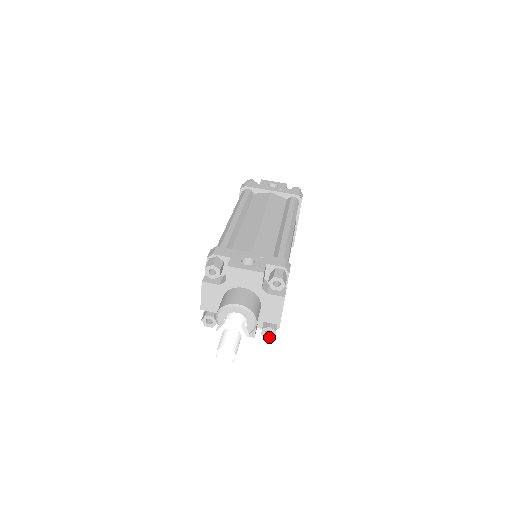
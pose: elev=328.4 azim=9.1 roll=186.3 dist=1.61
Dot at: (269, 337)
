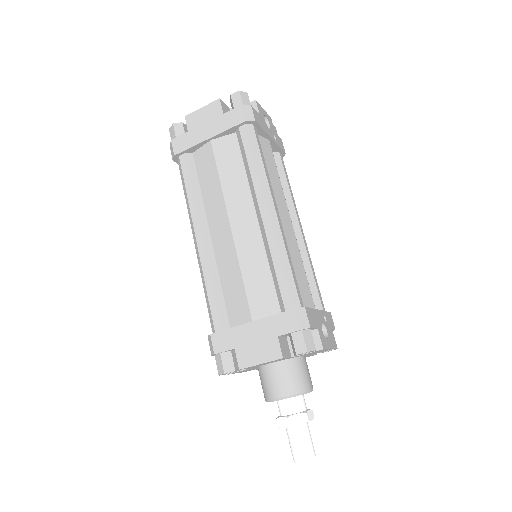
Dot at: (257, 369)
